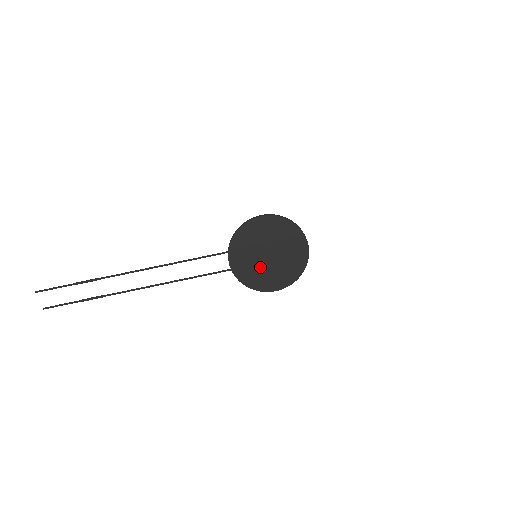
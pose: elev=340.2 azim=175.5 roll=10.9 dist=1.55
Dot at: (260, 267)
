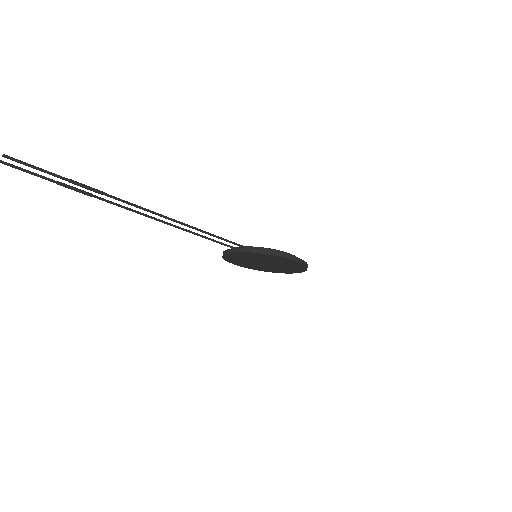
Dot at: (248, 261)
